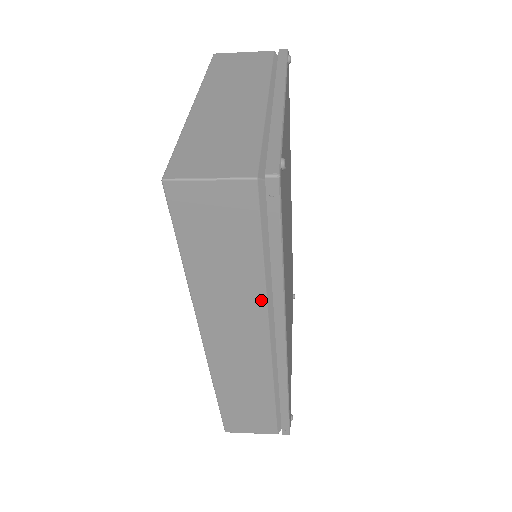
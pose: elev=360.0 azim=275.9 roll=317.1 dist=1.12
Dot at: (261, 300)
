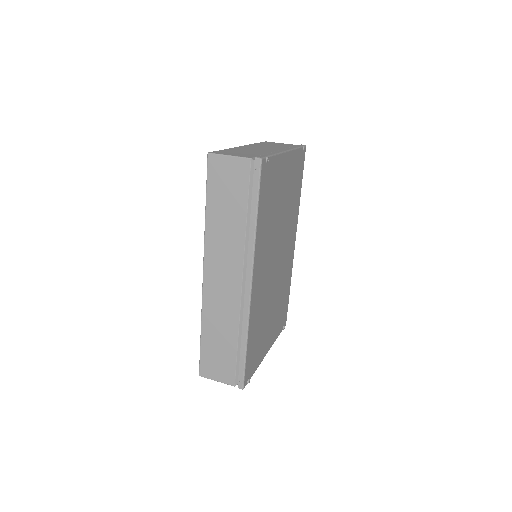
Dot at: (242, 243)
